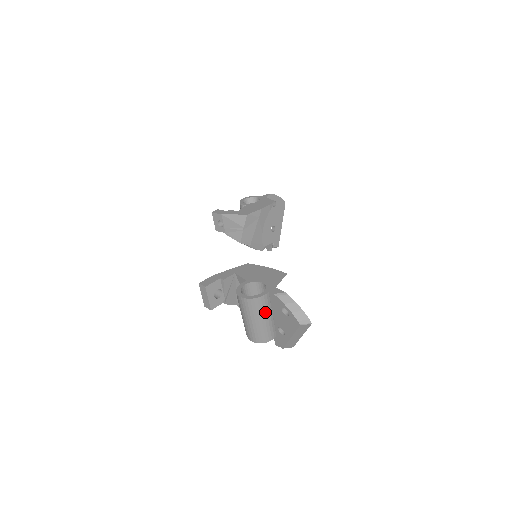
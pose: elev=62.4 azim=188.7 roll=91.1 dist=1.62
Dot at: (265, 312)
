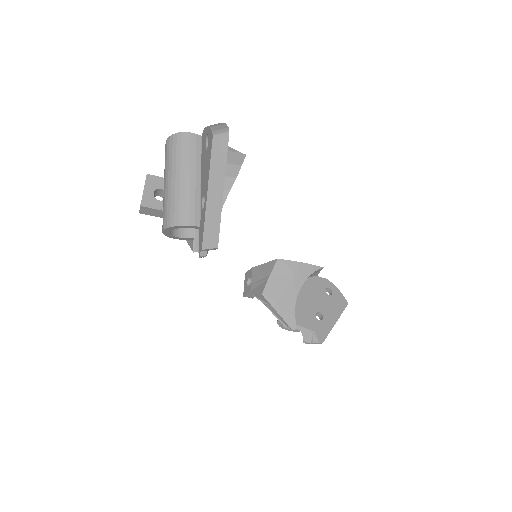
Dot at: (188, 163)
